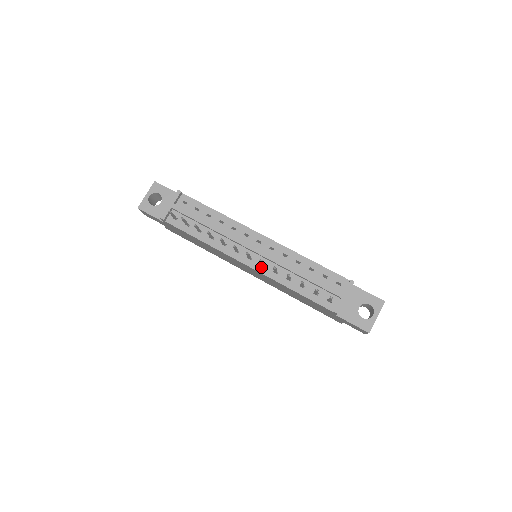
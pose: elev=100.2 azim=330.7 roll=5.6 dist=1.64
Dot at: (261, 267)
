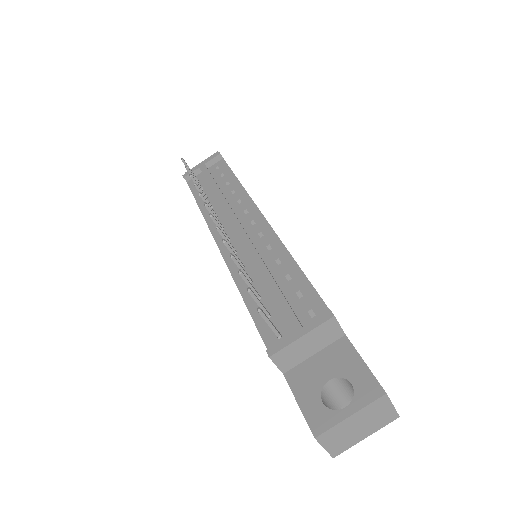
Dot at: occluded
